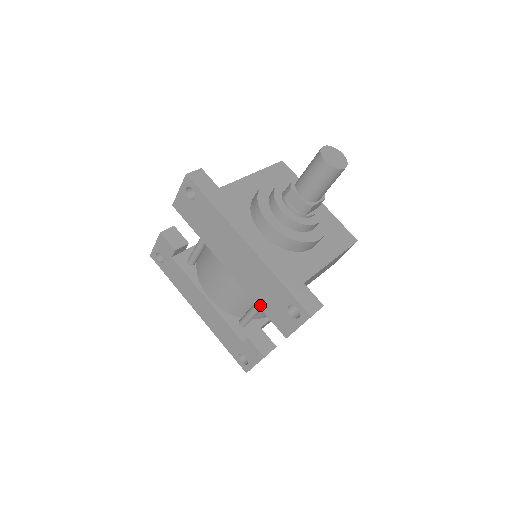
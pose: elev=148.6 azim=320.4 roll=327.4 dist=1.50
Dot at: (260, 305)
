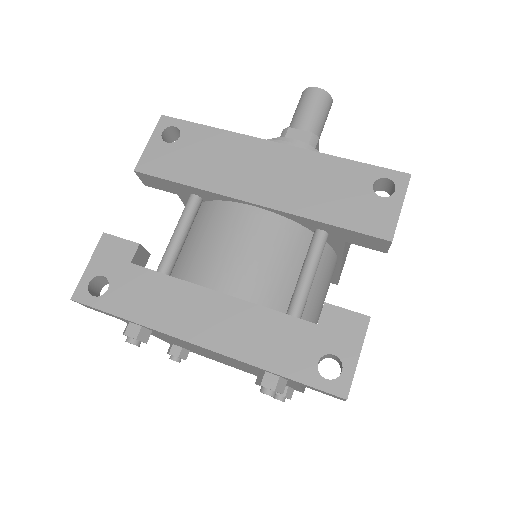
Dot at: (328, 219)
